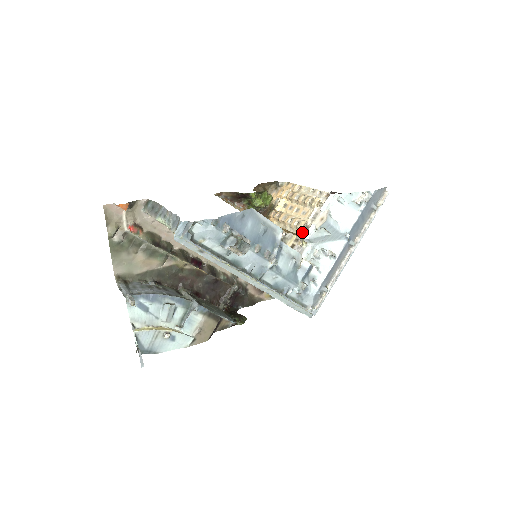
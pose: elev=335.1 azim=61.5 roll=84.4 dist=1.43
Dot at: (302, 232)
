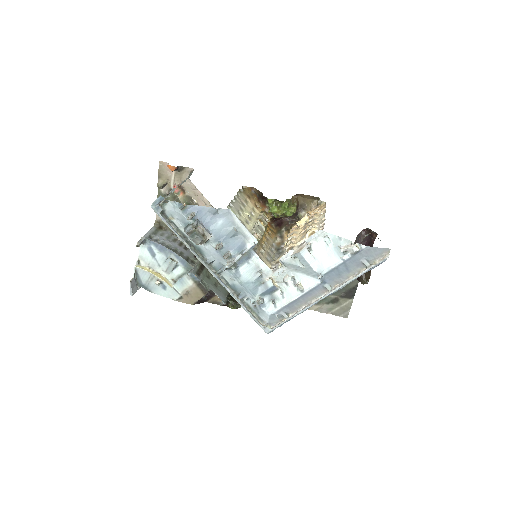
Dot at: occluded
